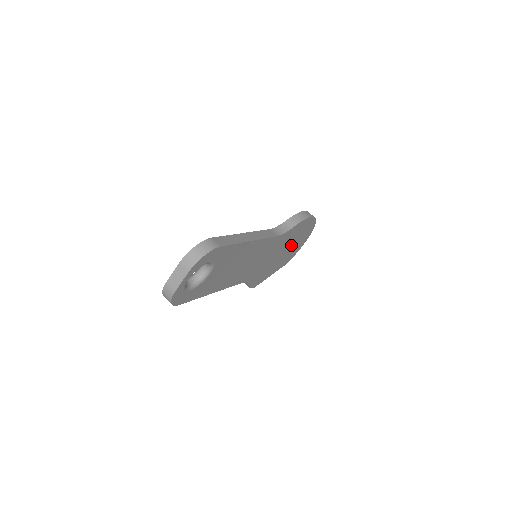
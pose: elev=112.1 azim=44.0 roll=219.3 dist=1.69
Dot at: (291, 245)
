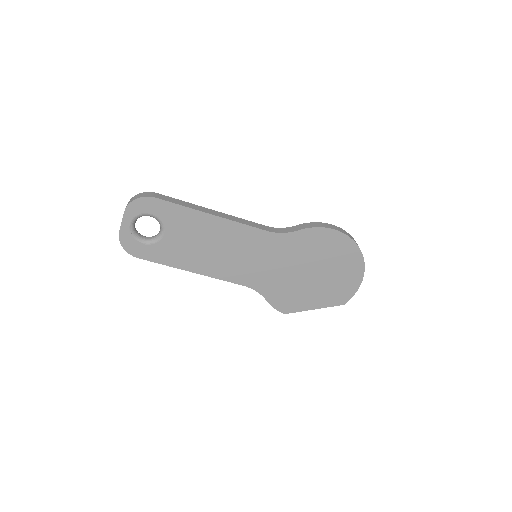
Dot at: (323, 268)
